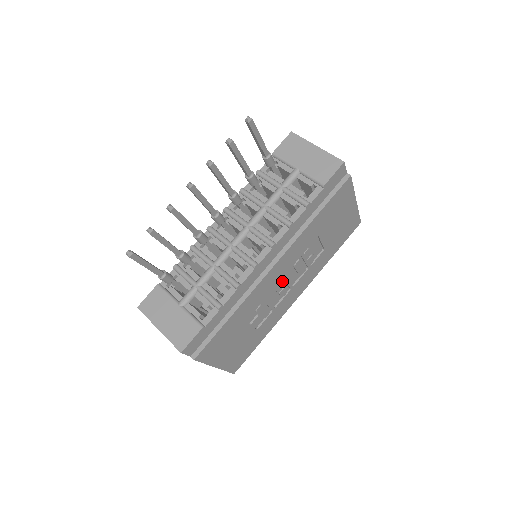
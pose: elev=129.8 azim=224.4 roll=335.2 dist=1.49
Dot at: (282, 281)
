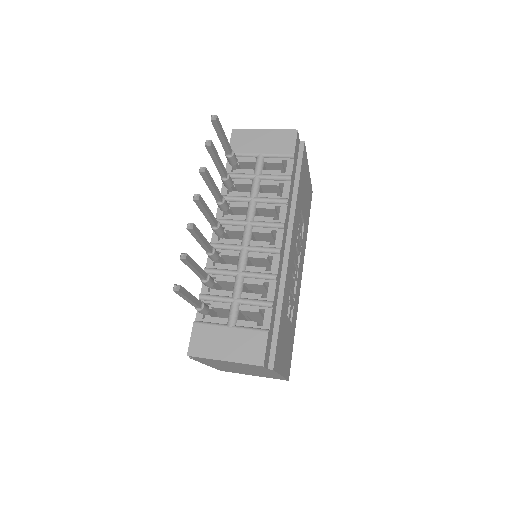
Dot at: occluded
